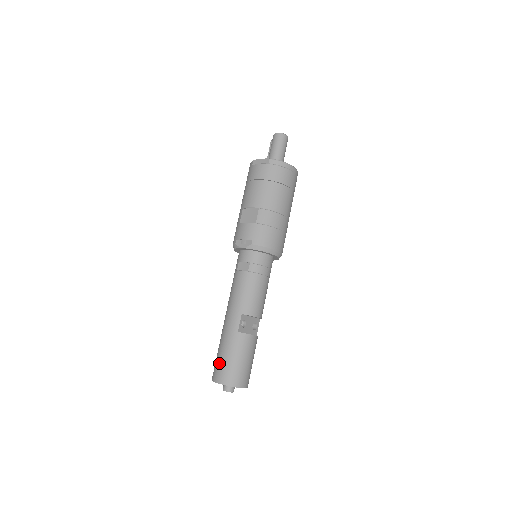
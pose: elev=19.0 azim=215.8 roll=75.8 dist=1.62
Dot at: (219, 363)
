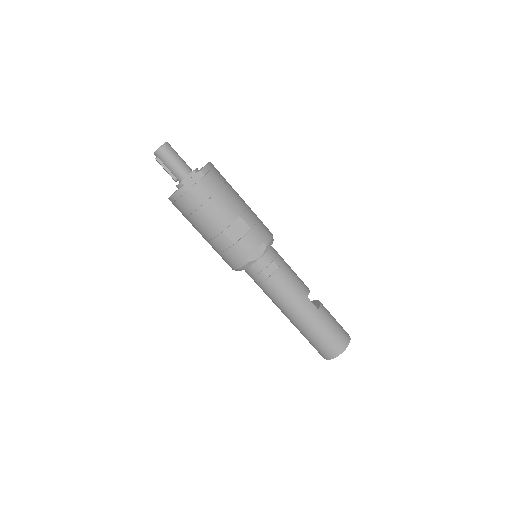
Dot at: (330, 342)
